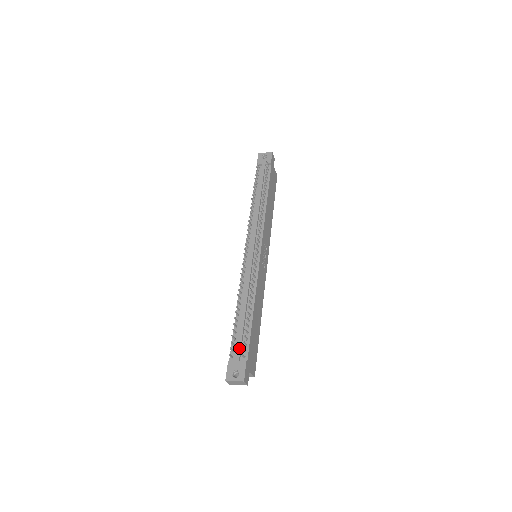
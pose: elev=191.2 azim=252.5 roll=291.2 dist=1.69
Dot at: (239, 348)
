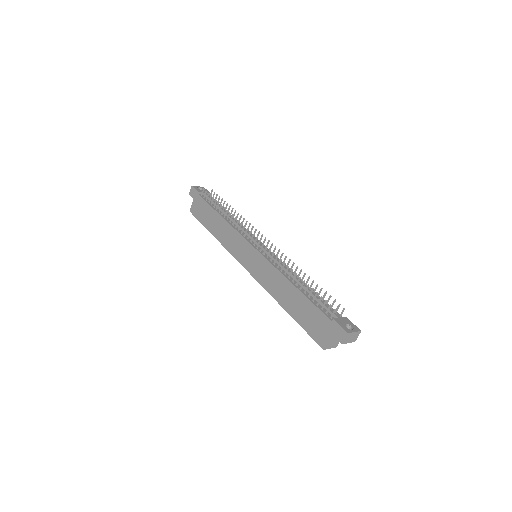
Dot at: (331, 309)
